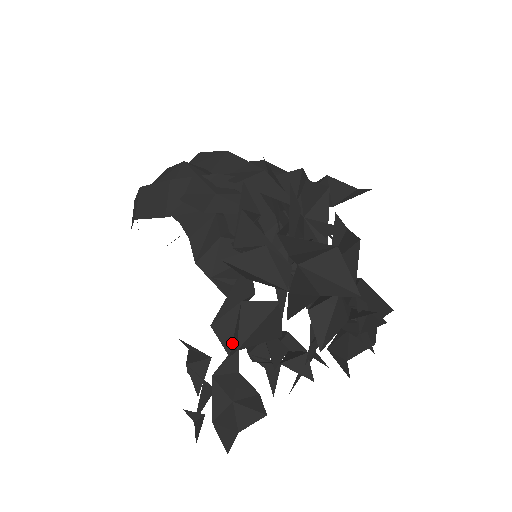
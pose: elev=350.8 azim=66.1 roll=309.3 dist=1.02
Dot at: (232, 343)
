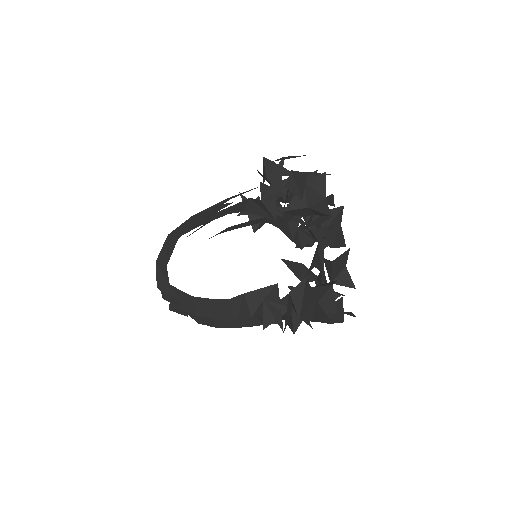
Dot at: (299, 192)
